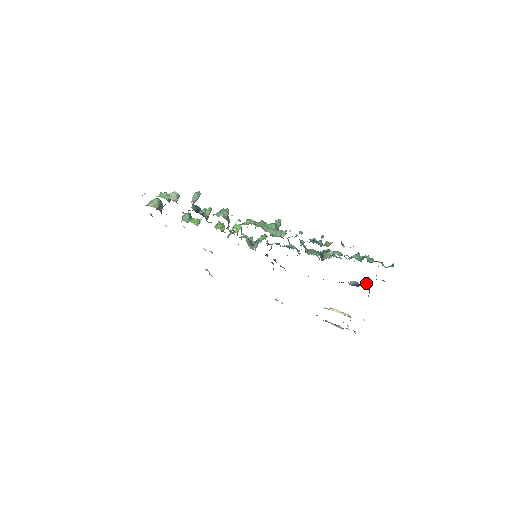
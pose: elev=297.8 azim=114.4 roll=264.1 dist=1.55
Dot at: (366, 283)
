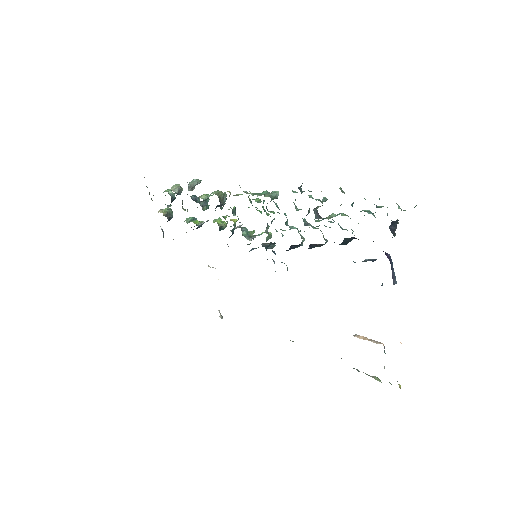
Dot at: (383, 251)
